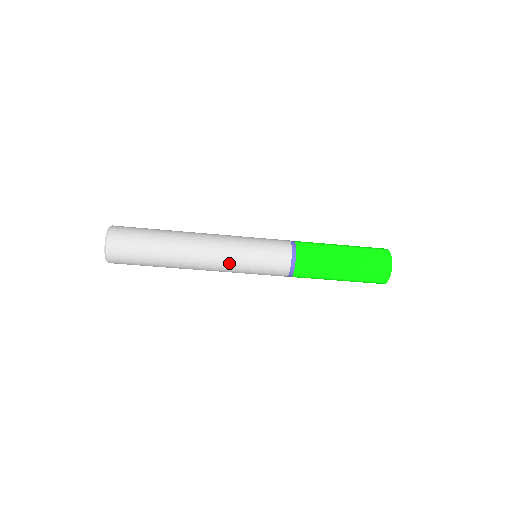
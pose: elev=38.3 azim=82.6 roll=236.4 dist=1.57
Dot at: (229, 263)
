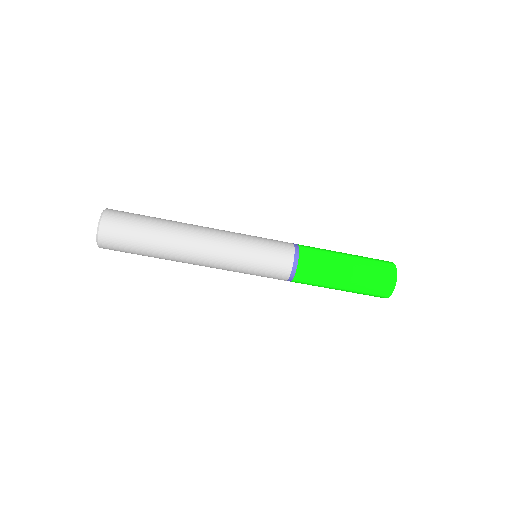
Dot at: (229, 254)
